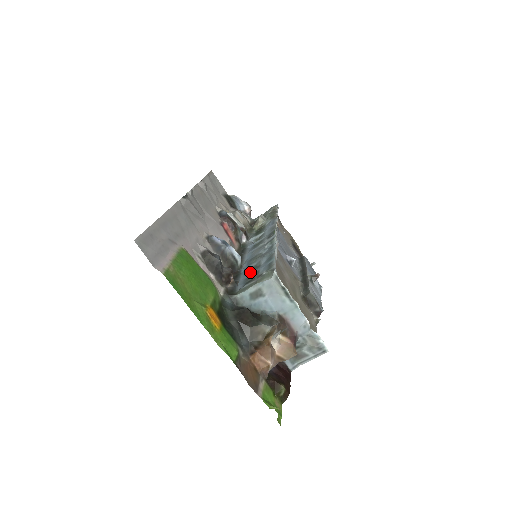
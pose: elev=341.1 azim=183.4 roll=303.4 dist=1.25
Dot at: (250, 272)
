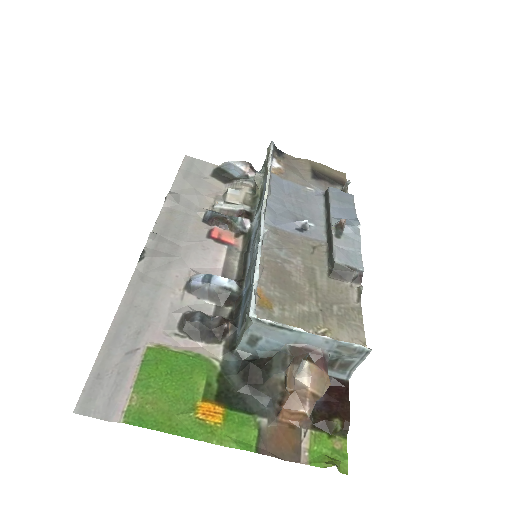
Dot at: (245, 301)
